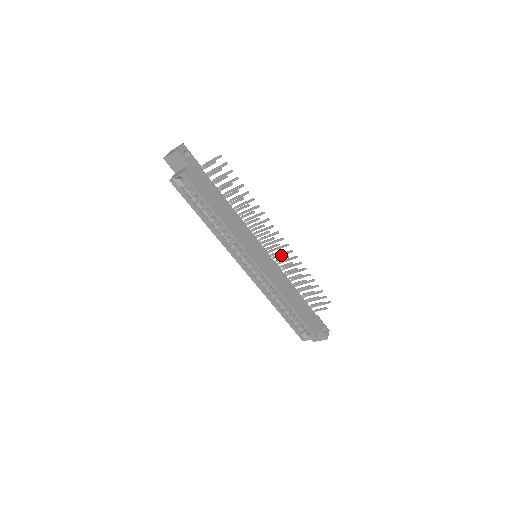
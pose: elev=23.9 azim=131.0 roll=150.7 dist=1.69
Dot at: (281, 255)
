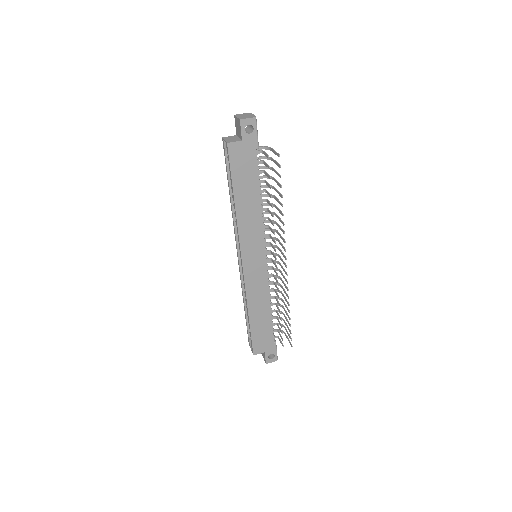
Dot at: (282, 275)
